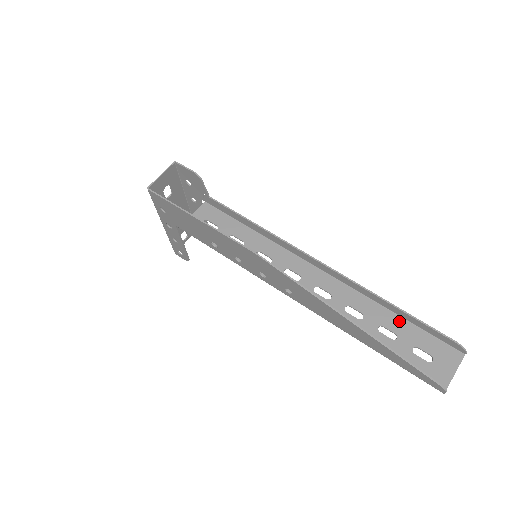
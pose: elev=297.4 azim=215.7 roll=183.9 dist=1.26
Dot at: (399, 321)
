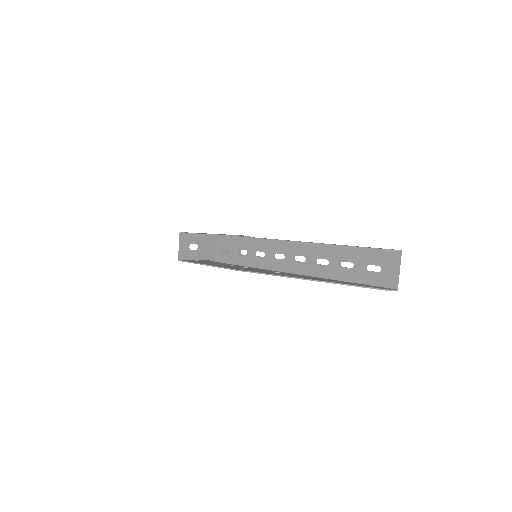
Dot at: (350, 251)
